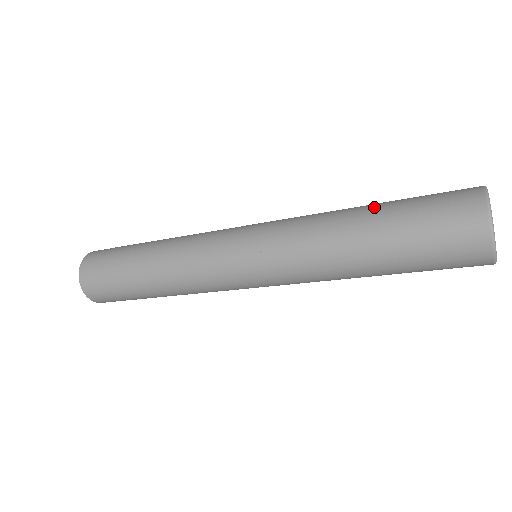
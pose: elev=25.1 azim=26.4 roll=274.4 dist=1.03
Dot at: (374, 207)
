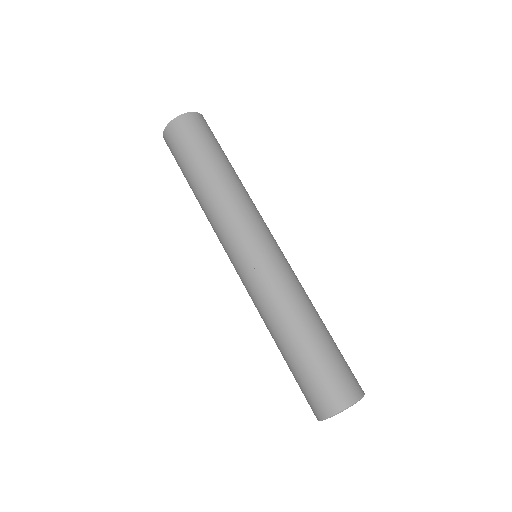
Dot at: occluded
